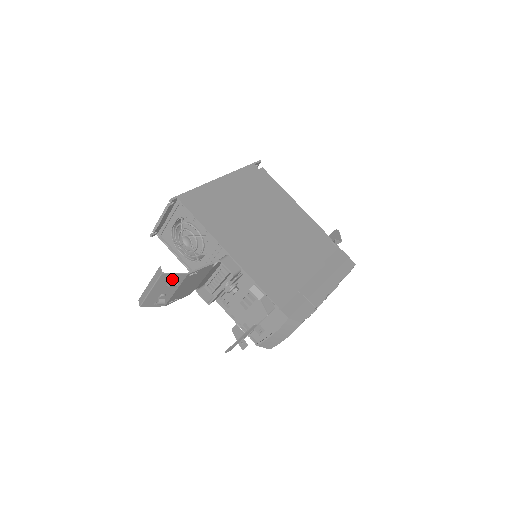
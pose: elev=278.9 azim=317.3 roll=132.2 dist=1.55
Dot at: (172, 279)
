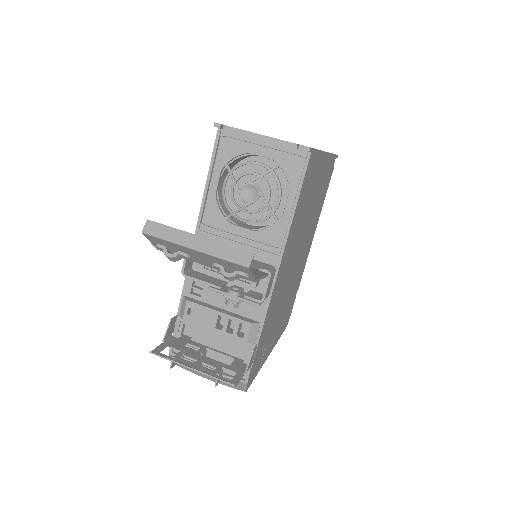
Dot at: (239, 274)
